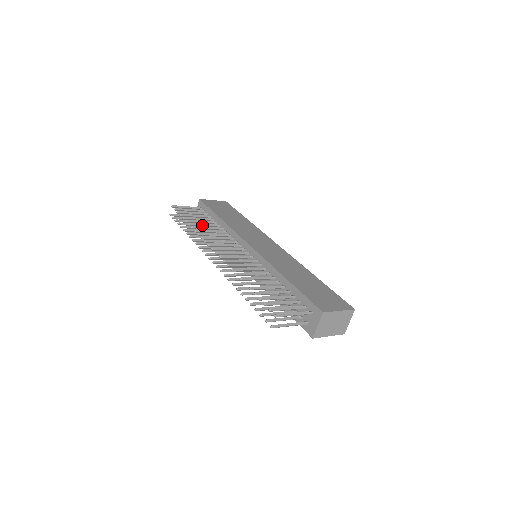
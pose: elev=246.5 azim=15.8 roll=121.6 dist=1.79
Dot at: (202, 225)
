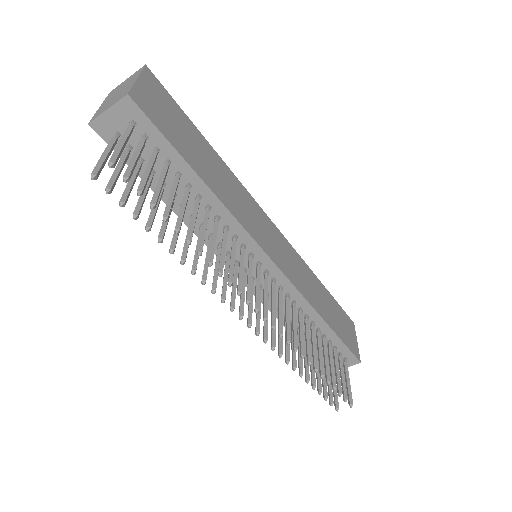
Dot at: occluded
